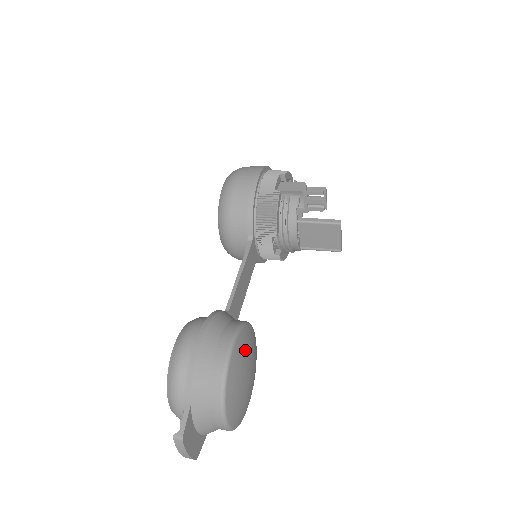
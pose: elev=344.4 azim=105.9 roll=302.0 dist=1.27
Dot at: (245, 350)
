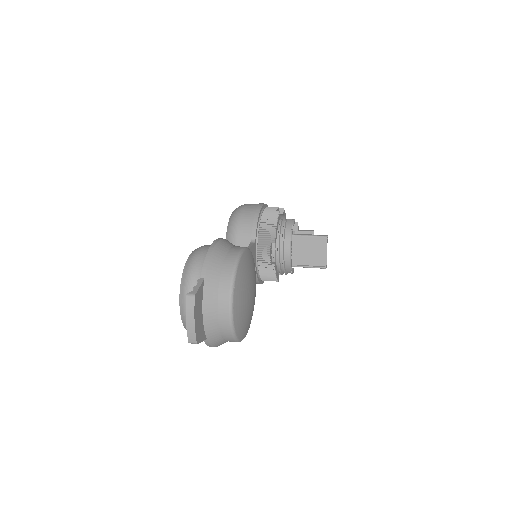
Dot at: (251, 267)
